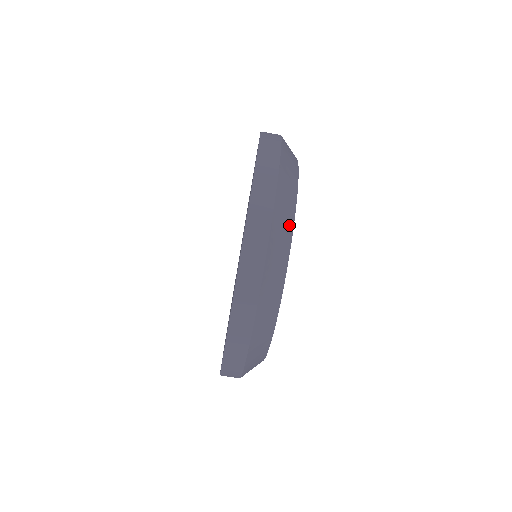
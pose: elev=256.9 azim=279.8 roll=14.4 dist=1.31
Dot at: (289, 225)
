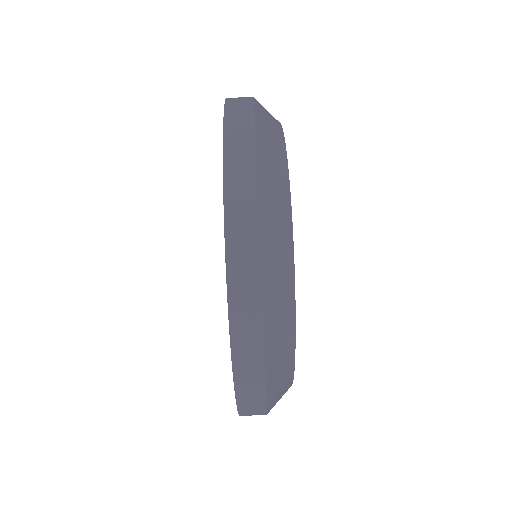
Dot at: (285, 214)
